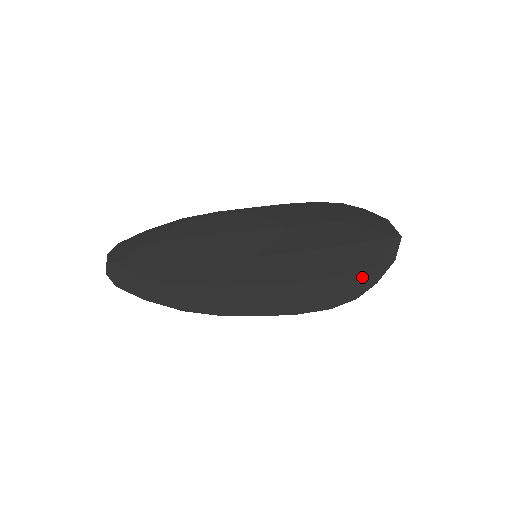
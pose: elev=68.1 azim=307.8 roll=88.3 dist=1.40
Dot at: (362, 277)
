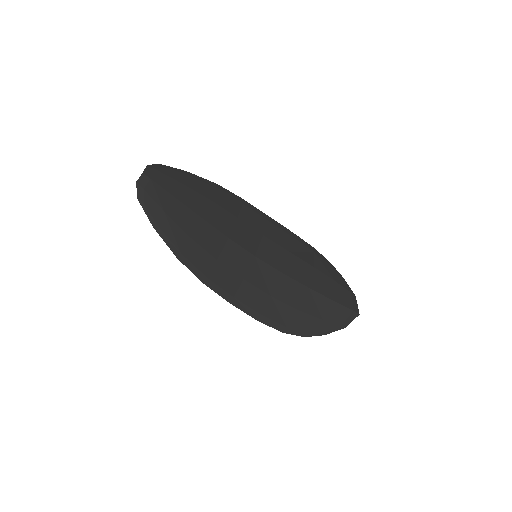
Dot at: (318, 324)
